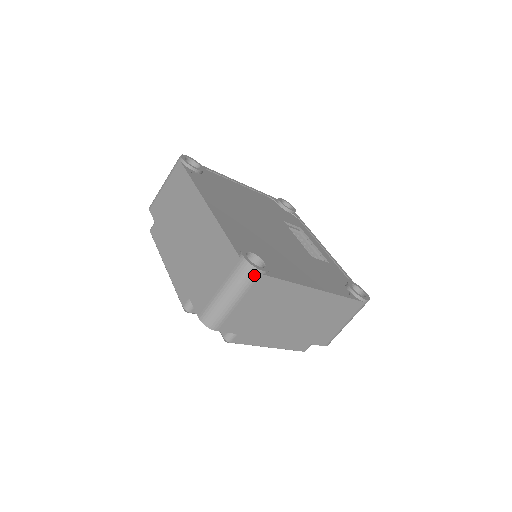
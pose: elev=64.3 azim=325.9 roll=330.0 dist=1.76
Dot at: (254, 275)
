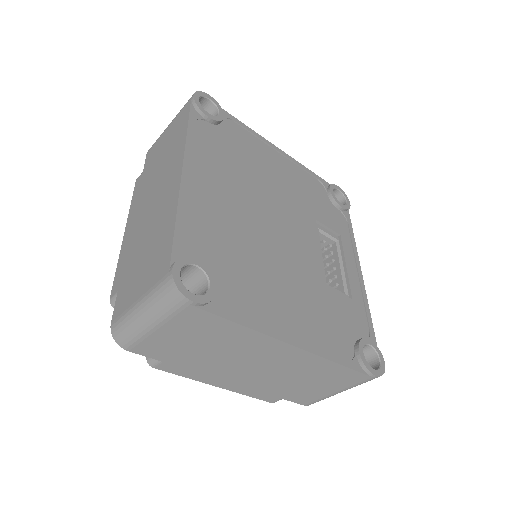
Dot at: (179, 302)
